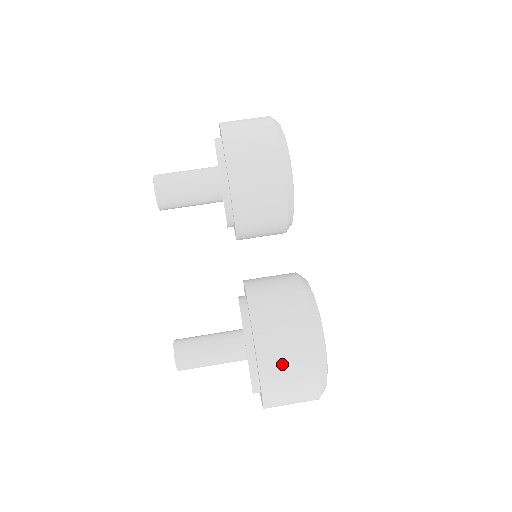
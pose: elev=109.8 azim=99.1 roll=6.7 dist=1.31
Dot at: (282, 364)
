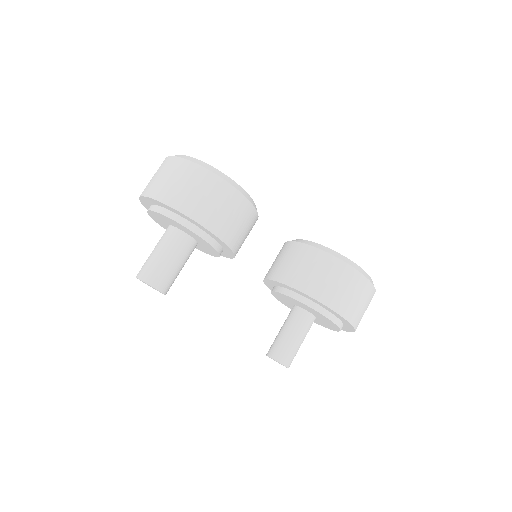
Dot at: (354, 303)
